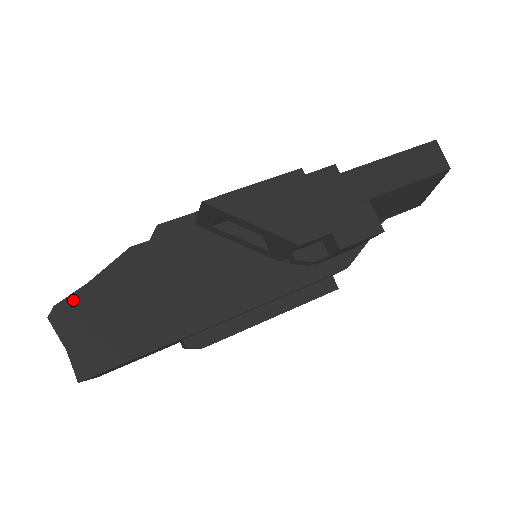
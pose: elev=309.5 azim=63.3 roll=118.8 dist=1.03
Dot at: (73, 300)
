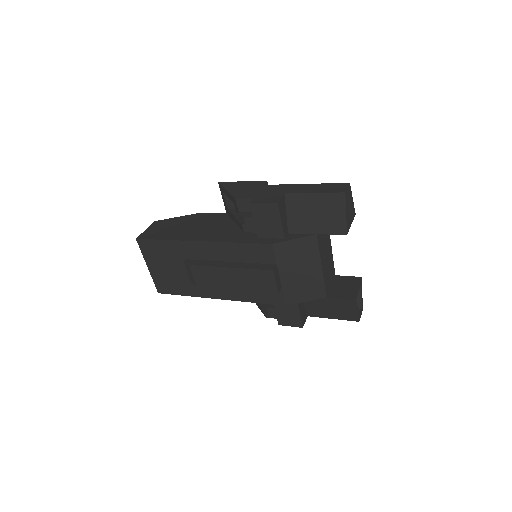
Dot at: (164, 220)
